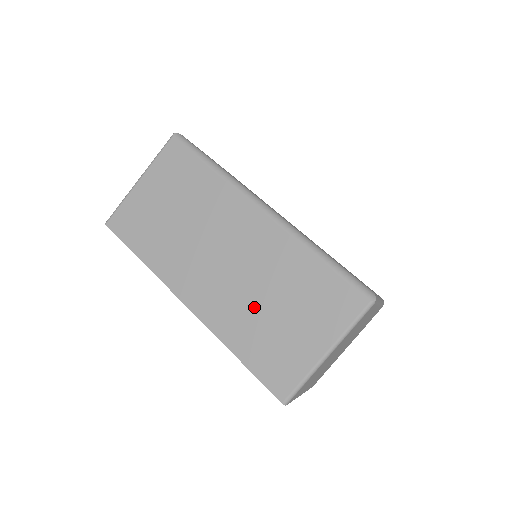
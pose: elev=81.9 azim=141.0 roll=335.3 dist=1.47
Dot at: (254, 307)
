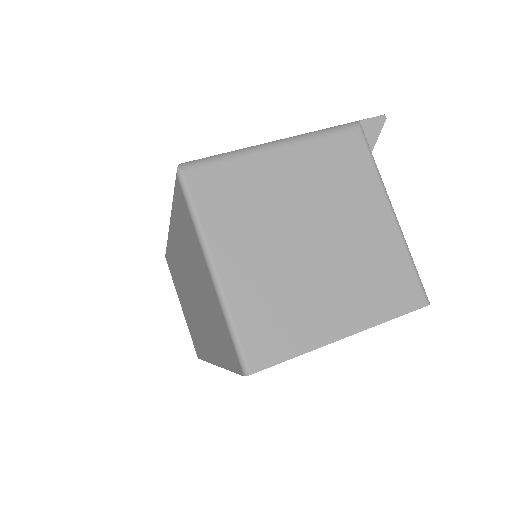
Dot at: (203, 307)
